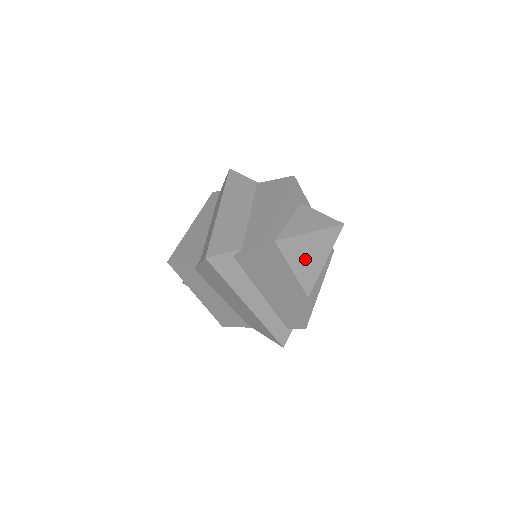
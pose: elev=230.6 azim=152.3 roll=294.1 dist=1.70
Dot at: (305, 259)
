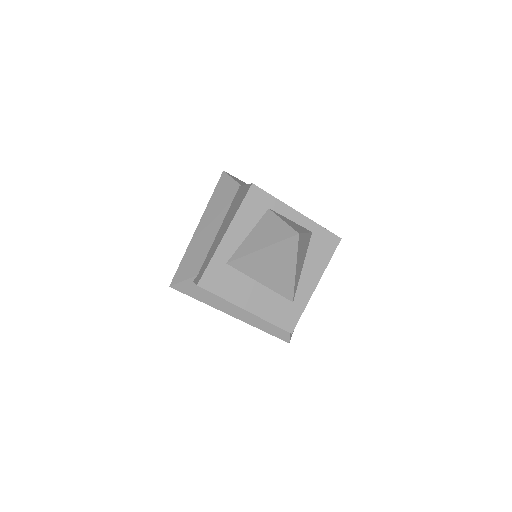
Dot at: (269, 272)
